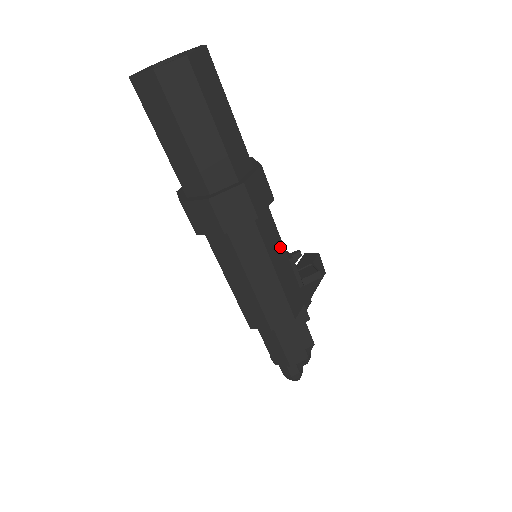
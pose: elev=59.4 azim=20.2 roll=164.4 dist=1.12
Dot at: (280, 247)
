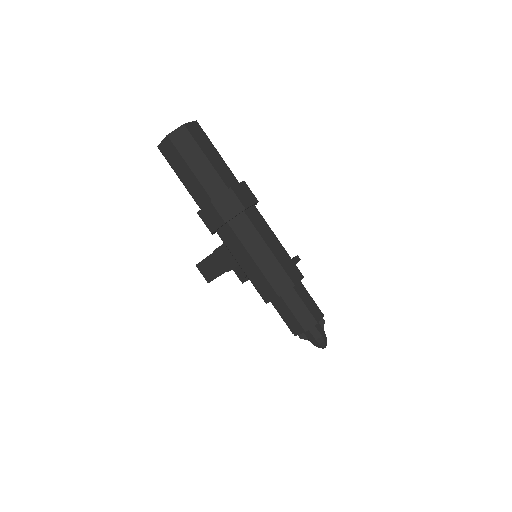
Dot at: occluded
